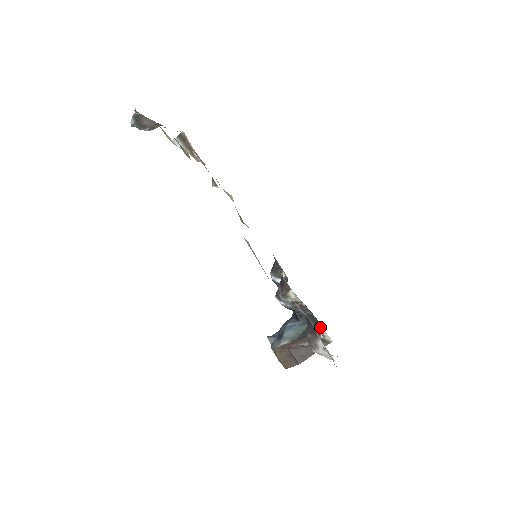
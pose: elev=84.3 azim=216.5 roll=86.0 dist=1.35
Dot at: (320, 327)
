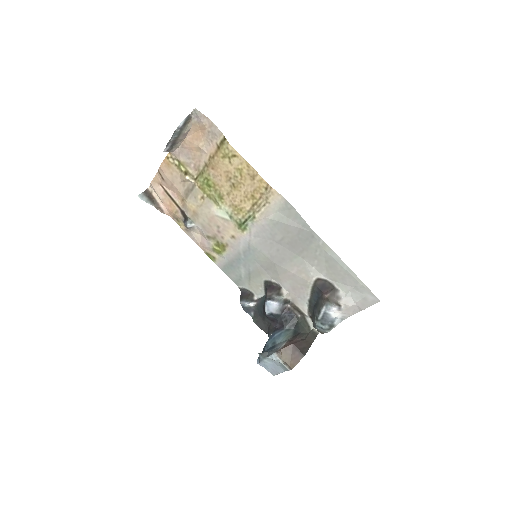
Dot at: (309, 320)
